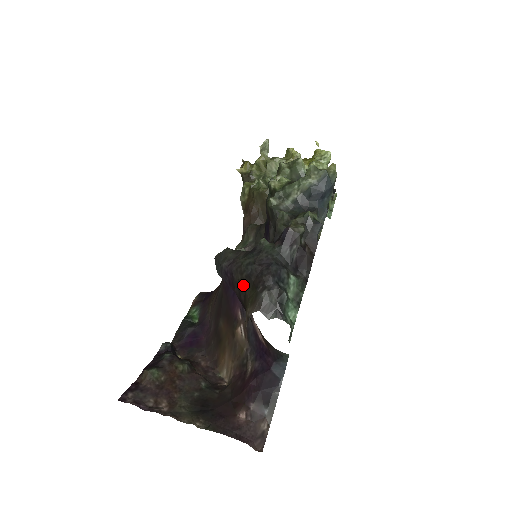
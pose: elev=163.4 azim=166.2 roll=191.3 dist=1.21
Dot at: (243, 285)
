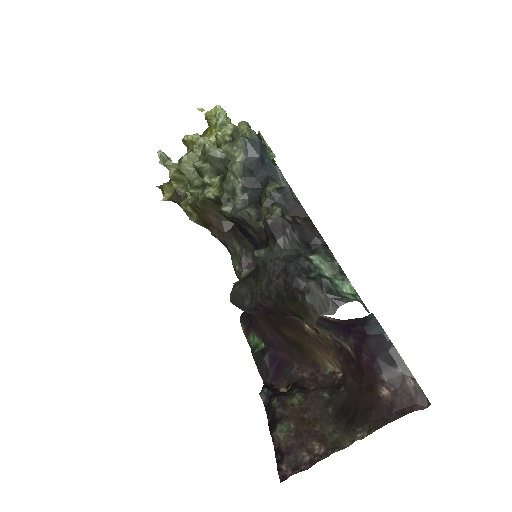
Dot at: (281, 306)
